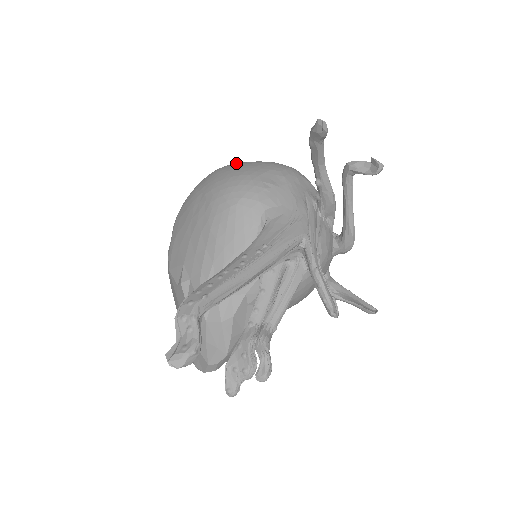
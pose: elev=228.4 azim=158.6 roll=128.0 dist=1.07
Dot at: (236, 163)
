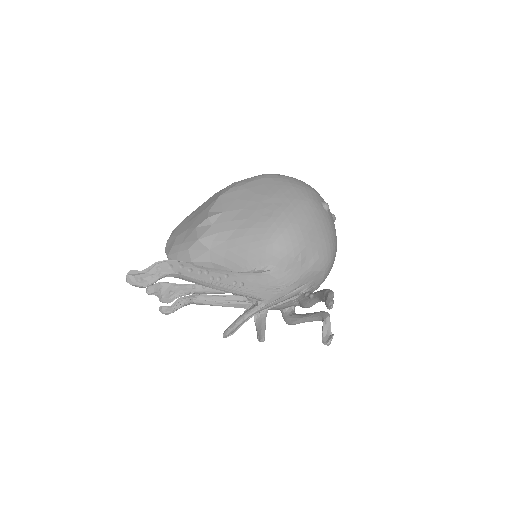
Dot at: (322, 213)
